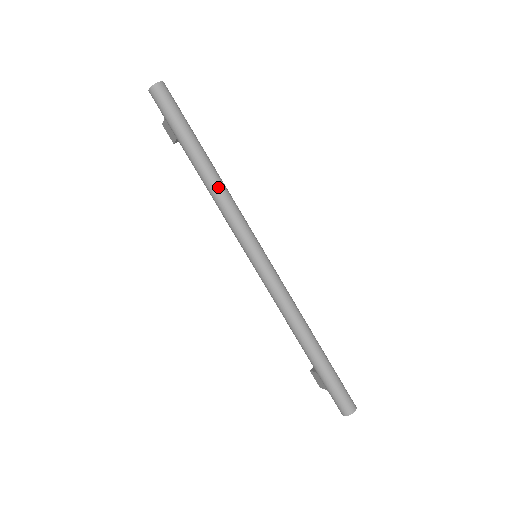
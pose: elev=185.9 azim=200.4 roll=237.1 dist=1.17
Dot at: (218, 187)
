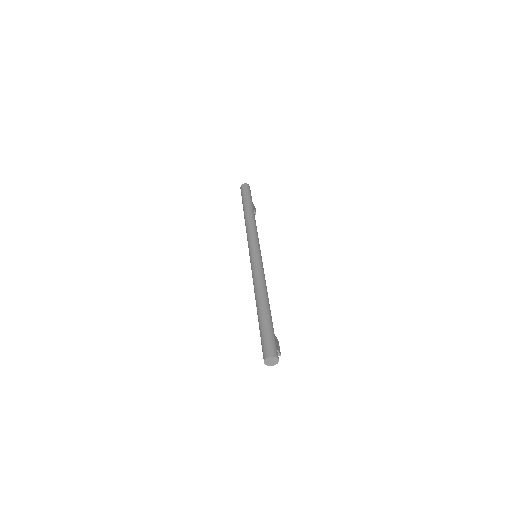
Dot at: (248, 220)
